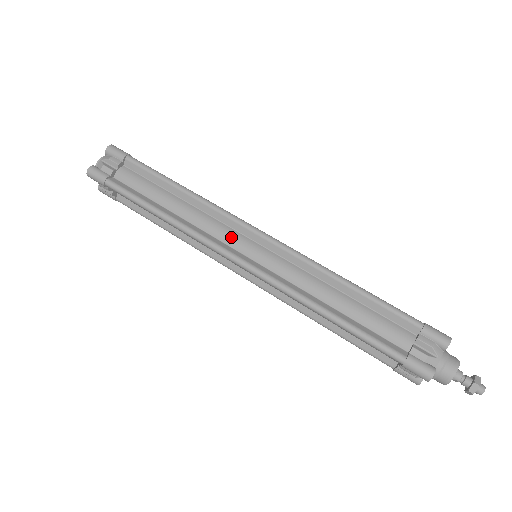
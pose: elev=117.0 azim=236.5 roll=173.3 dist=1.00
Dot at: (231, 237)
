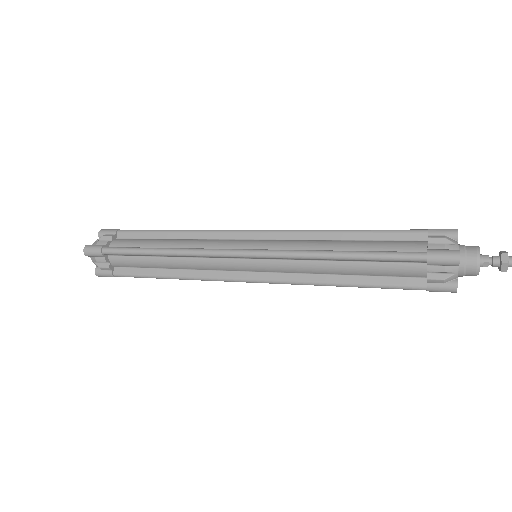
Dot at: (228, 243)
